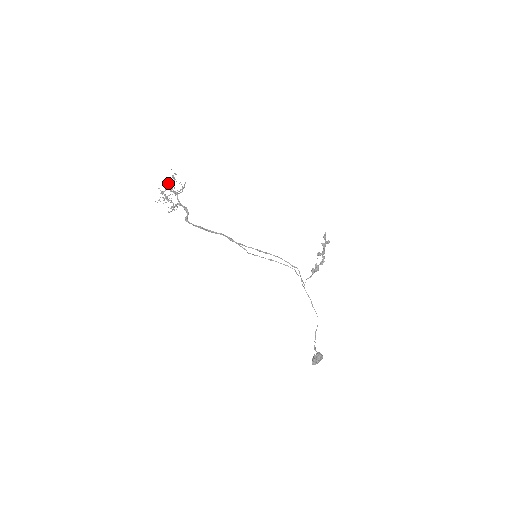
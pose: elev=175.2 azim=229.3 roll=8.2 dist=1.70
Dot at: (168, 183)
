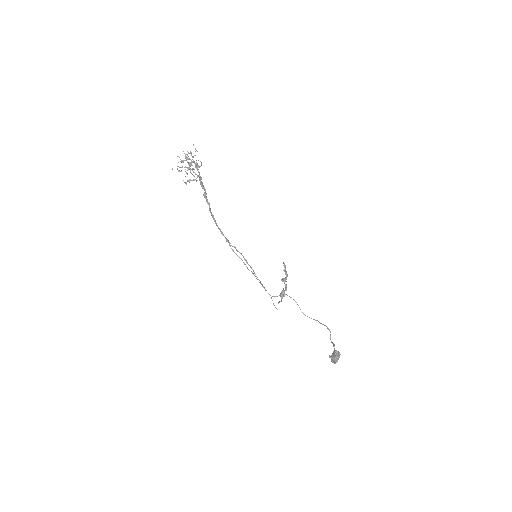
Dot at: occluded
